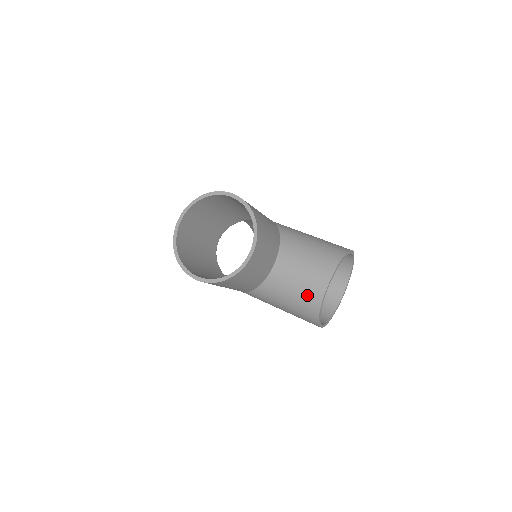
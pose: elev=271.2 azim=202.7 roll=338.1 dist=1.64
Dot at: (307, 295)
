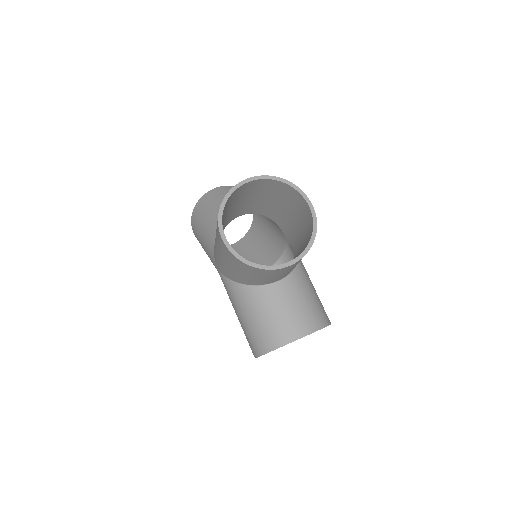
Dot at: (279, 329)
